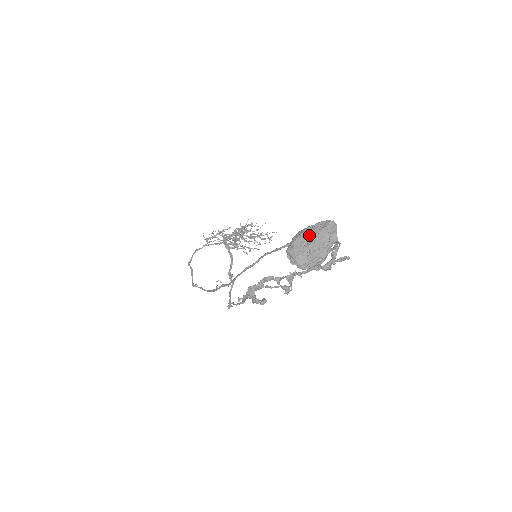
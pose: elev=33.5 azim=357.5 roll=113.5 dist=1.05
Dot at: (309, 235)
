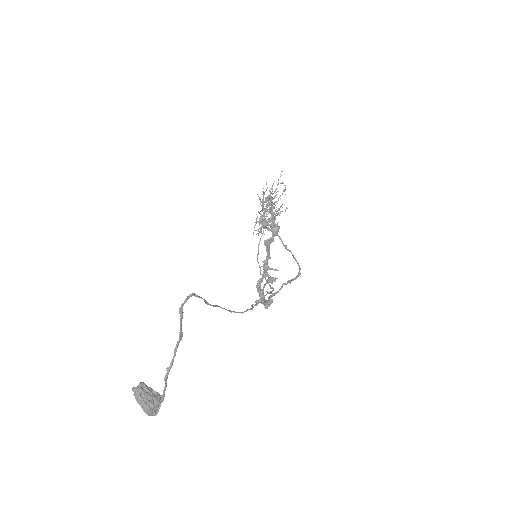
Dot at: (138, 402)
